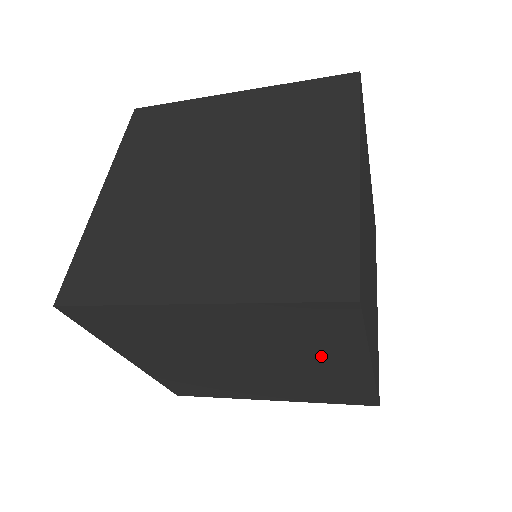
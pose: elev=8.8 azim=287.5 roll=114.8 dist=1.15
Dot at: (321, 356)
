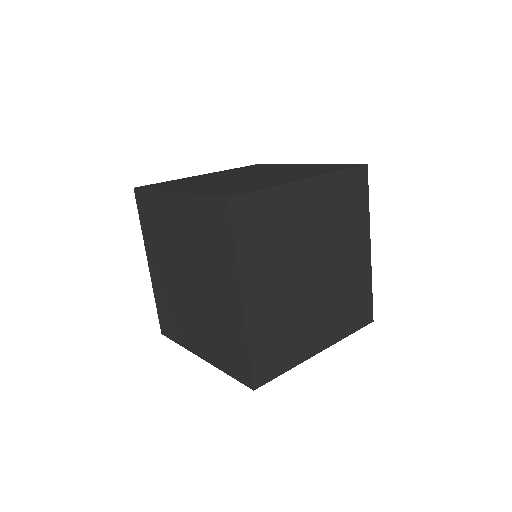
Dot at: (220, 275)
